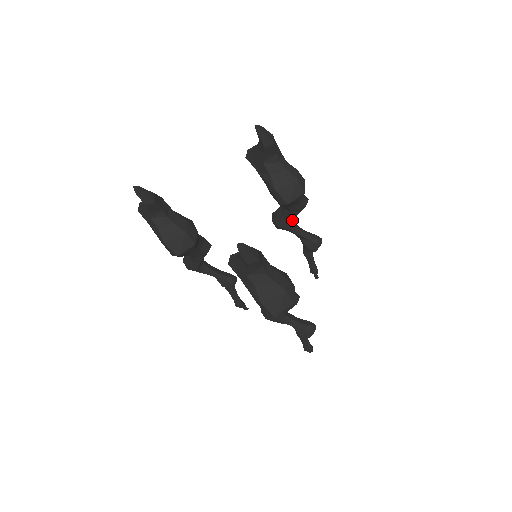
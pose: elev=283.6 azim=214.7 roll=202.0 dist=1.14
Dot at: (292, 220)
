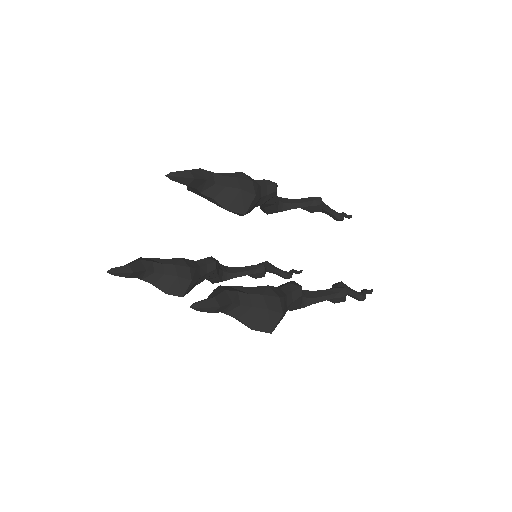
Dot at: (274, 205)
